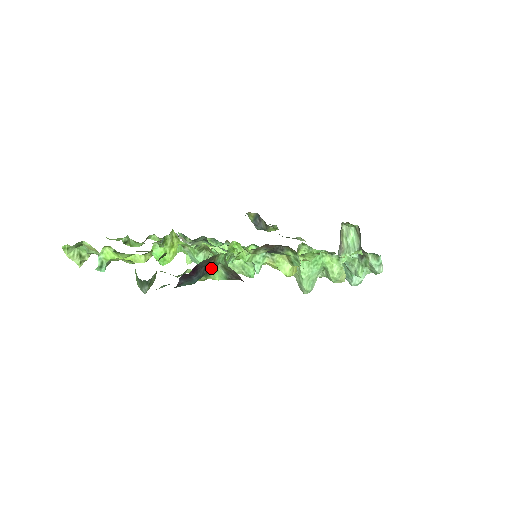
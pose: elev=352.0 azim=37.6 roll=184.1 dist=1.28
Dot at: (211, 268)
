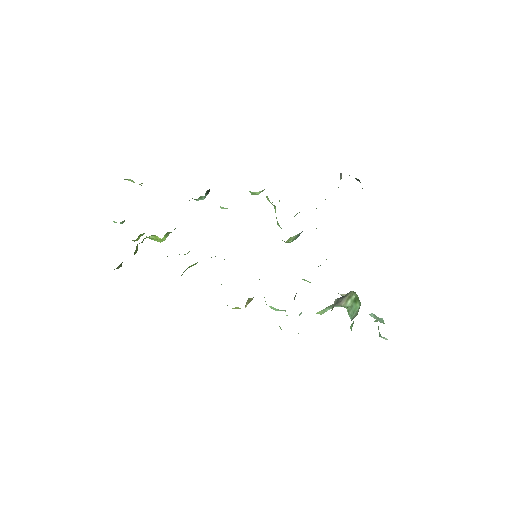
Dot at: occluded
